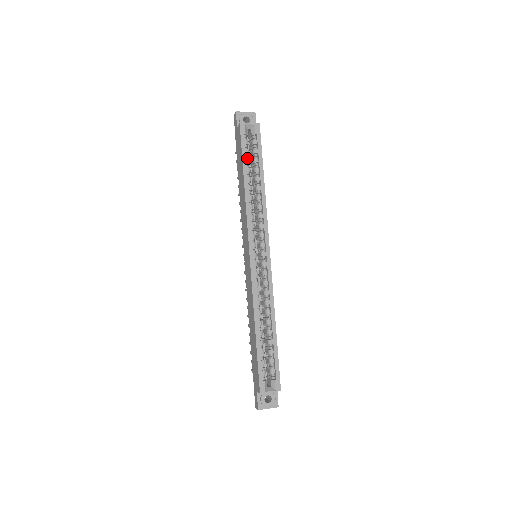
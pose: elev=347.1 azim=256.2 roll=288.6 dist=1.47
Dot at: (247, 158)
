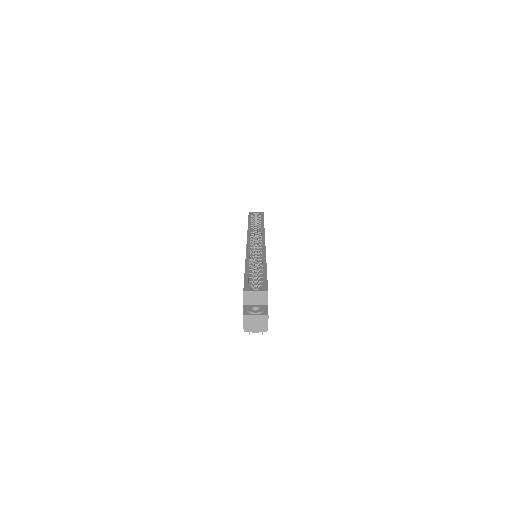
Dot at: (252, 221)
